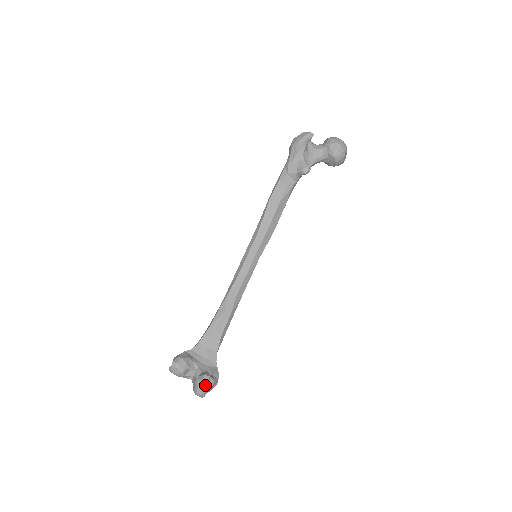
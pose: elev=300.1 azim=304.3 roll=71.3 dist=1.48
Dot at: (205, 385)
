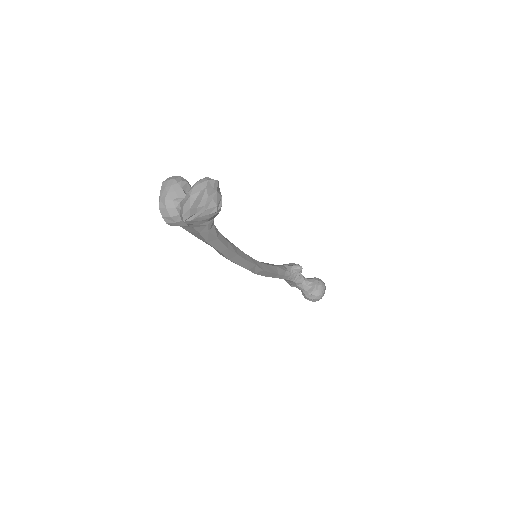
Dot at: (217, 181)
